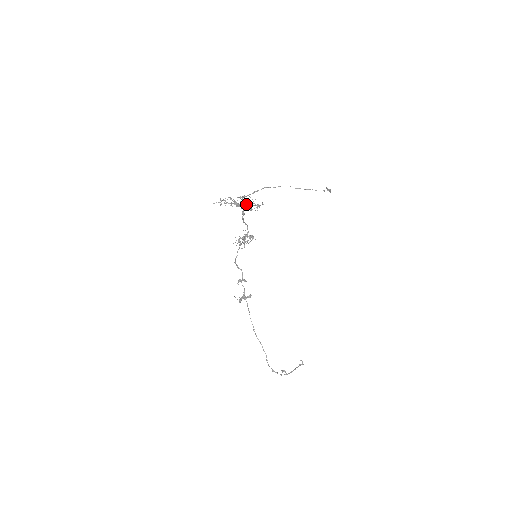
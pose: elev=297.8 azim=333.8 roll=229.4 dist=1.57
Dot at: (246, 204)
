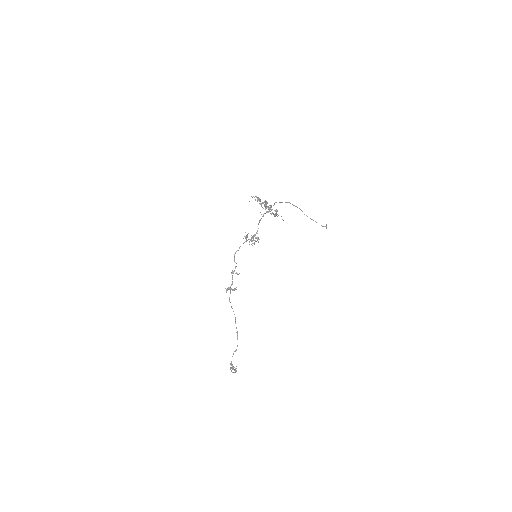
Dot at: (271, 209)
